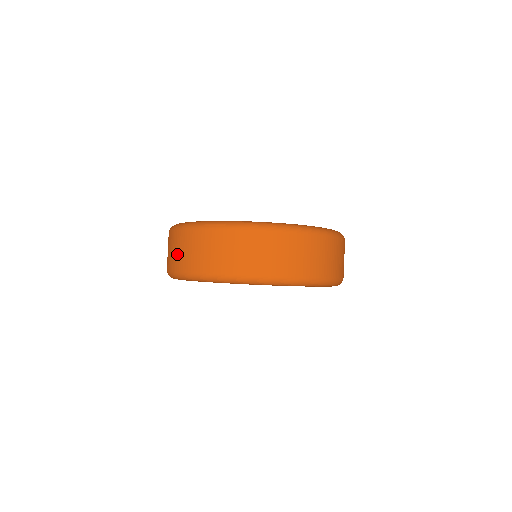
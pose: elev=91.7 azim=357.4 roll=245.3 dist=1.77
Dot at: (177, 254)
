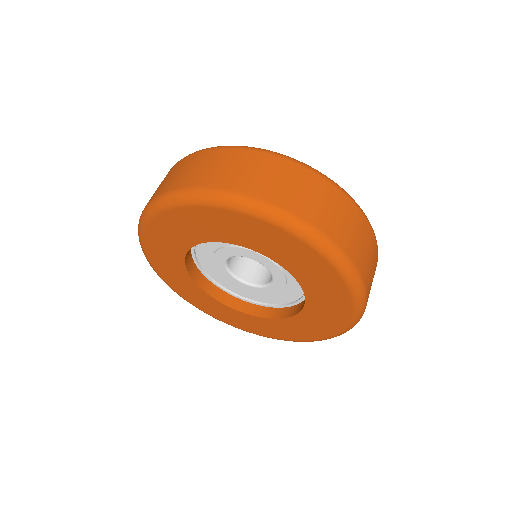
Dot at: (212, 170)
